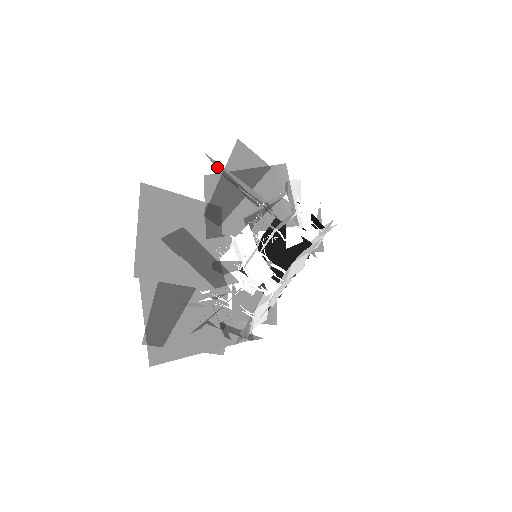
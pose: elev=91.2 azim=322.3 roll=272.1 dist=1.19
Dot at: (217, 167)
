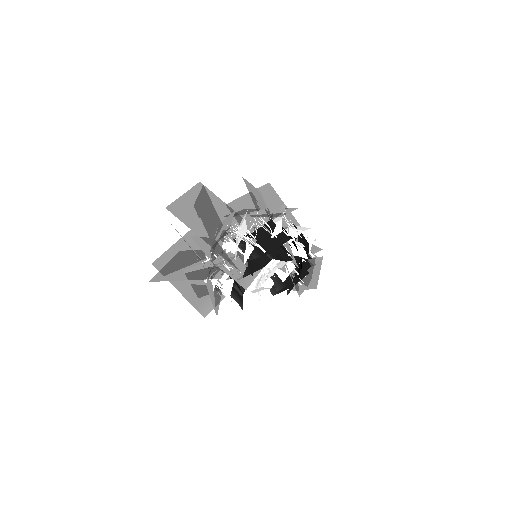
Dot at: occluded
